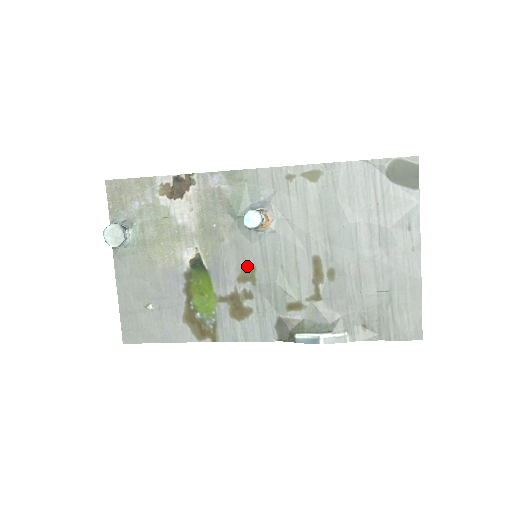
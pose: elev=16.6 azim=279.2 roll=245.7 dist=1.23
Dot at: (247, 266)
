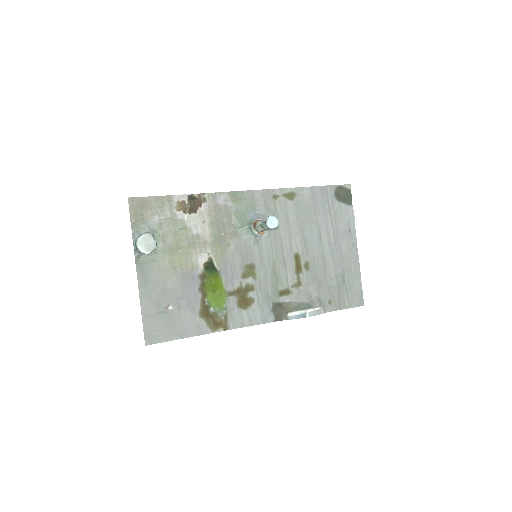
Dot at: (249, 265)
